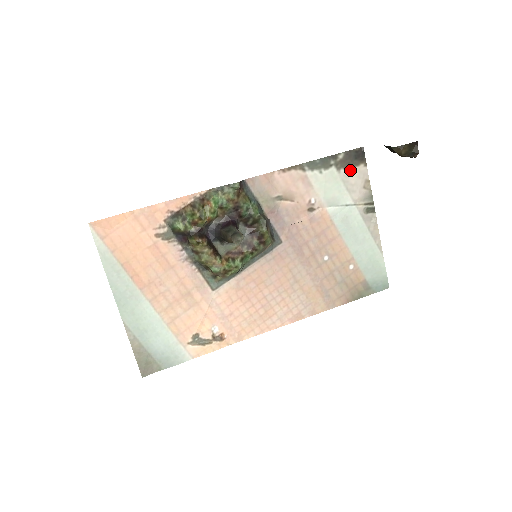
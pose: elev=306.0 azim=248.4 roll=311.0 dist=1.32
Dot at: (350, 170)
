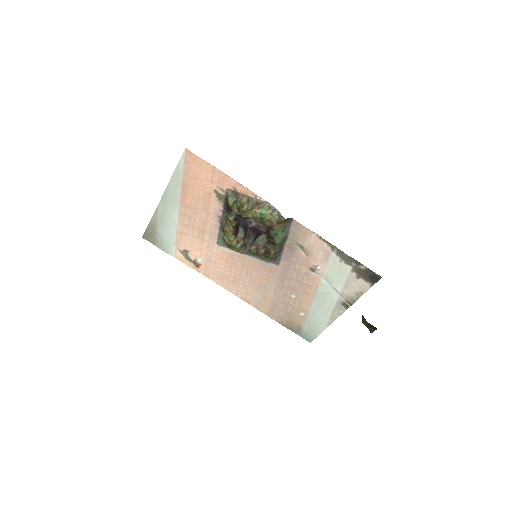
Dot at: (359, 278)
